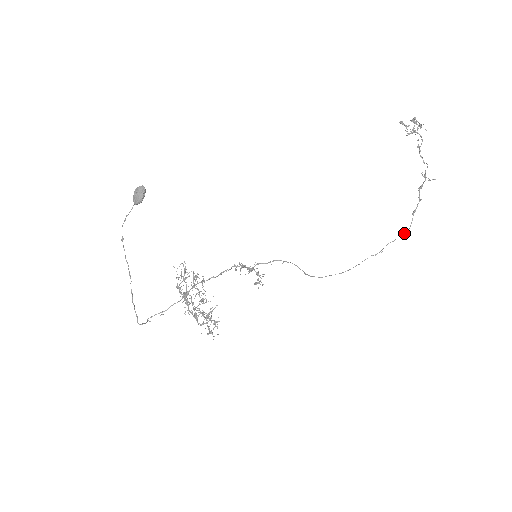
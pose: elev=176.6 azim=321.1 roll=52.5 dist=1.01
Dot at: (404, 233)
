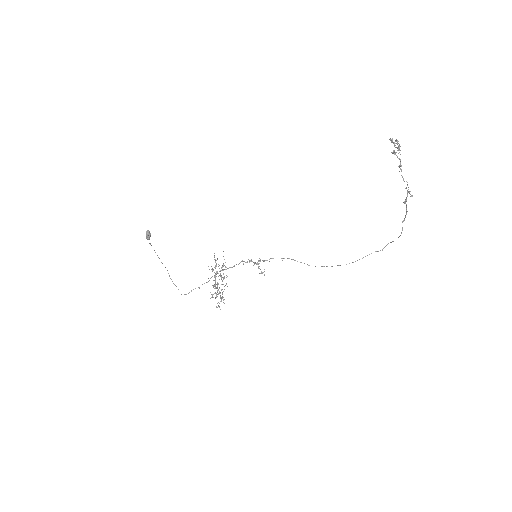
Dot at: (398, 237)
